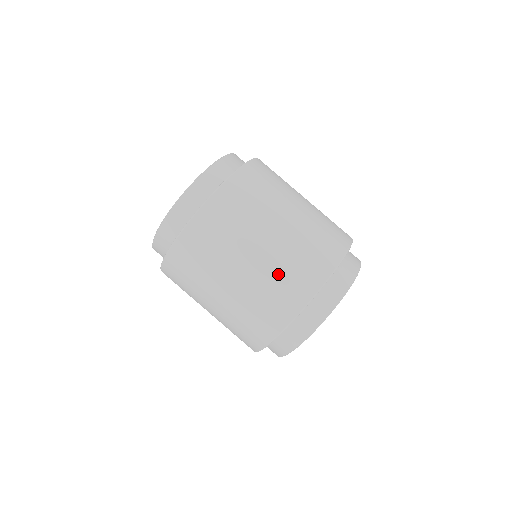
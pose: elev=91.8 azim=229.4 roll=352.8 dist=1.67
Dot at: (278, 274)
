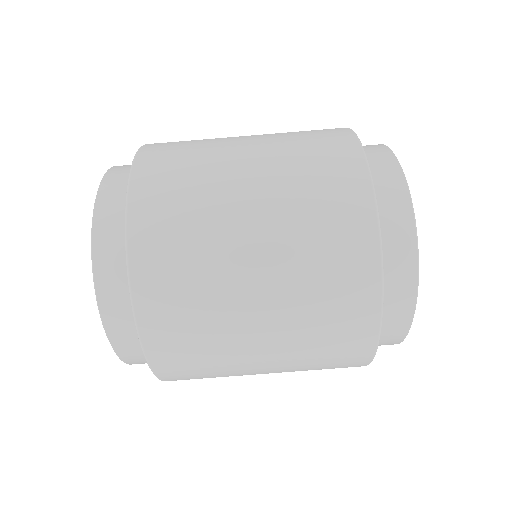
Dot at: (311, 354)
